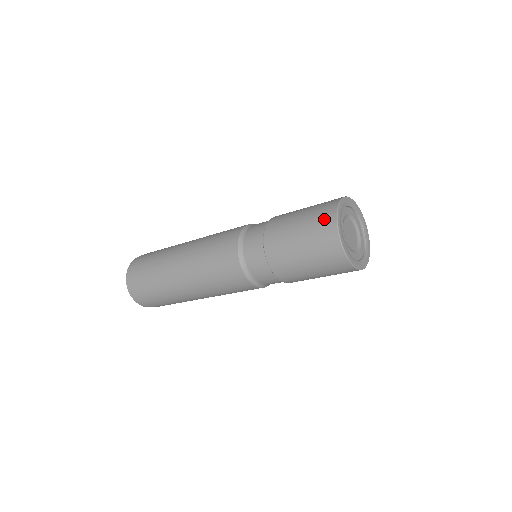
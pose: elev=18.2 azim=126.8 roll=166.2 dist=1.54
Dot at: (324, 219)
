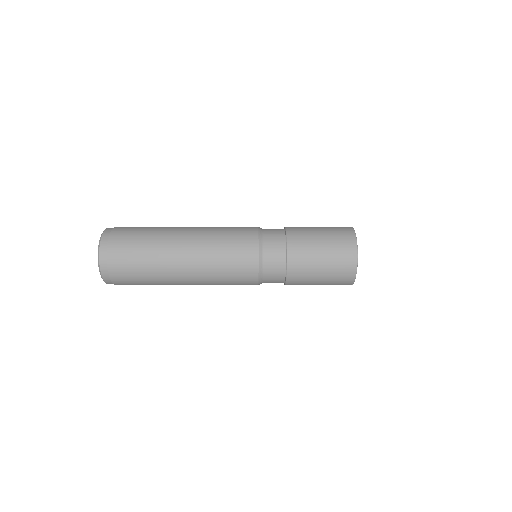
Dot at: occluded
